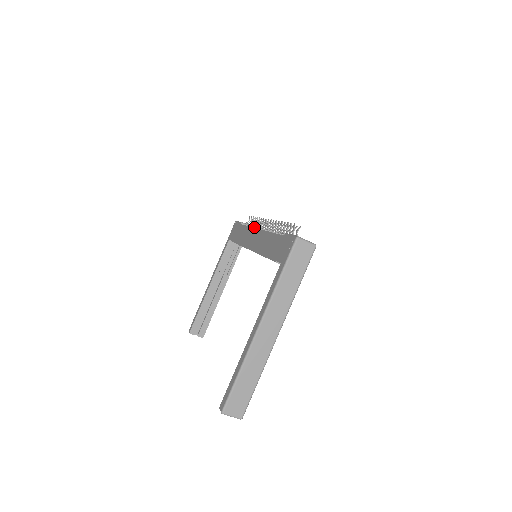
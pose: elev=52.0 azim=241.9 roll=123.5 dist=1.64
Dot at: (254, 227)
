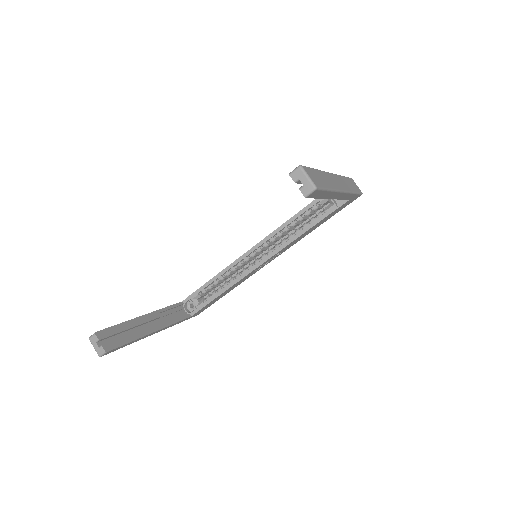
Dot at: occluded
